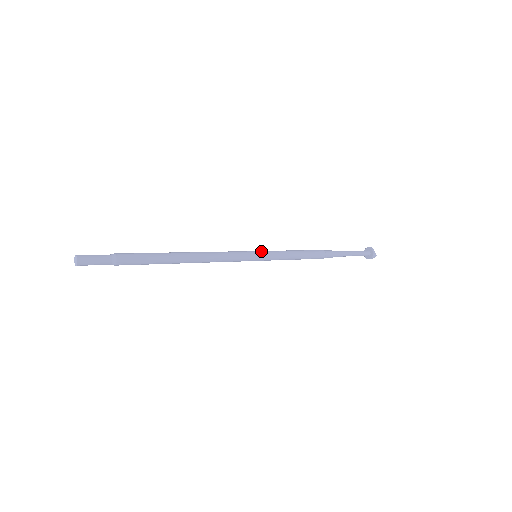
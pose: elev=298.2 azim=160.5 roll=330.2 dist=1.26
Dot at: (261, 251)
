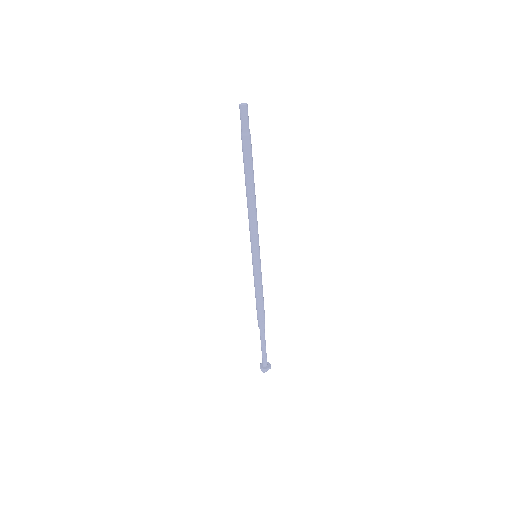
Dot at: occluded
